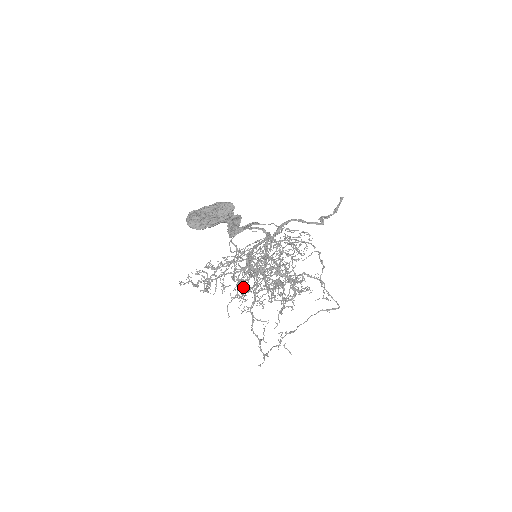
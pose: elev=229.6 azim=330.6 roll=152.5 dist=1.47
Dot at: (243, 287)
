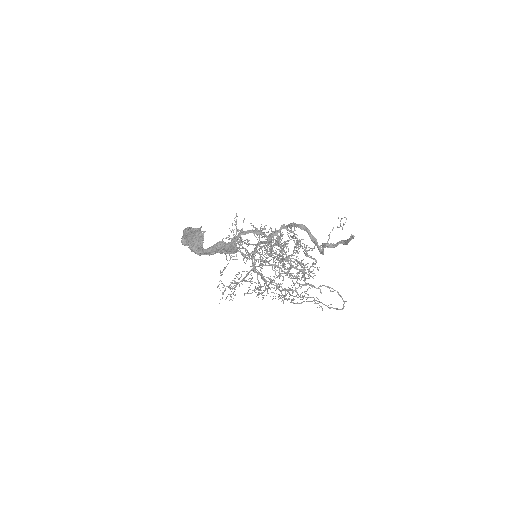
Dot at: occluded
